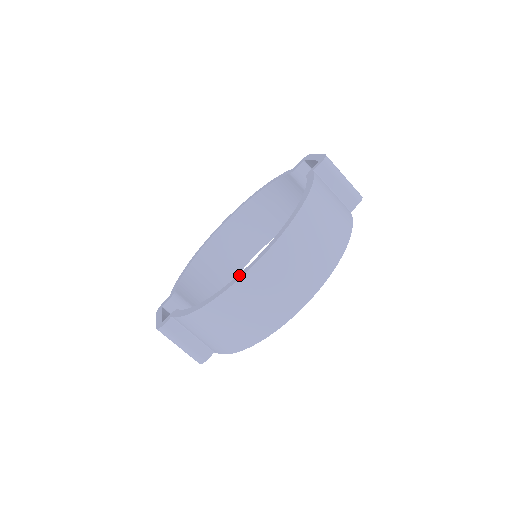
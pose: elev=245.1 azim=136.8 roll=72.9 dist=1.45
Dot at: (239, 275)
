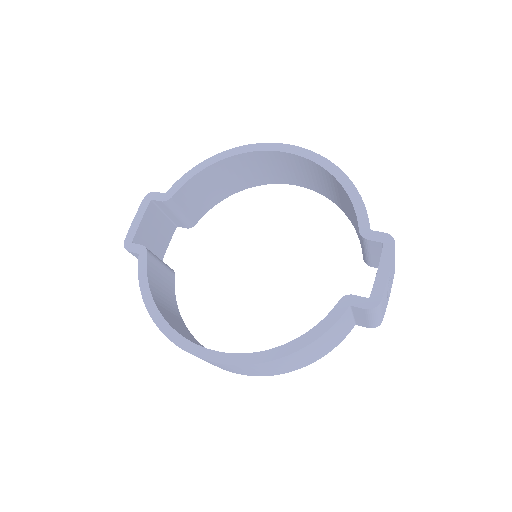
Dot at: (186, 342)
